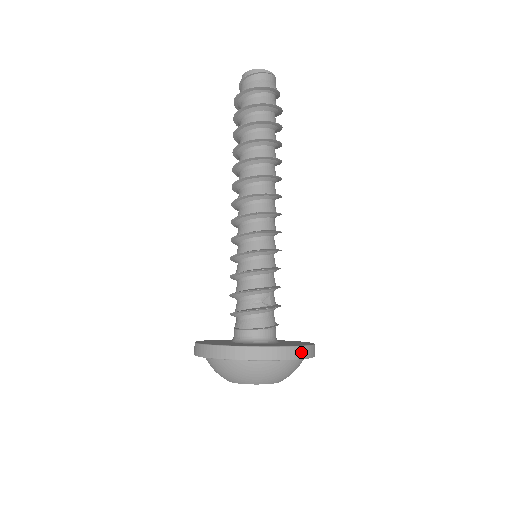
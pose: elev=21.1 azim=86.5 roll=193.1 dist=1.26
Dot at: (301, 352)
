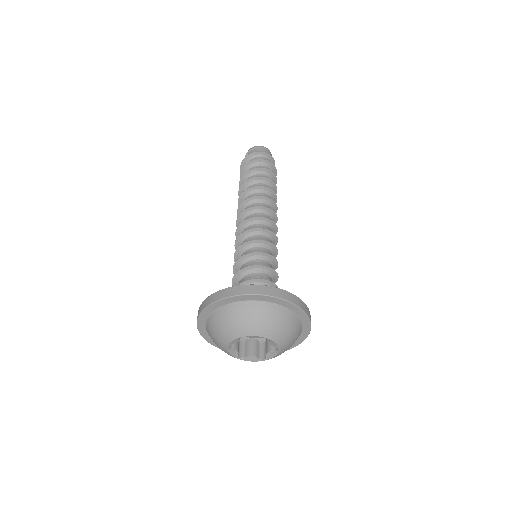
Dot at: (297, 301)
